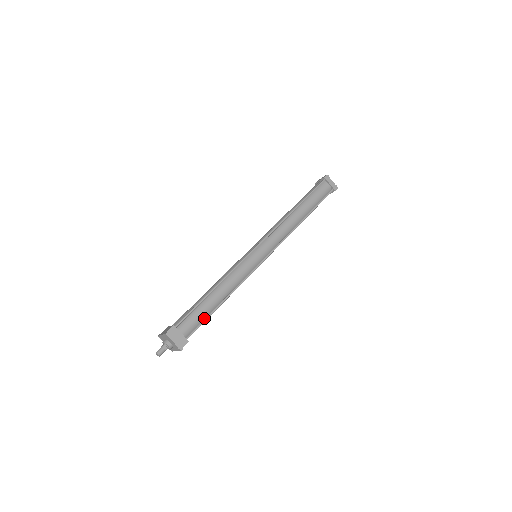
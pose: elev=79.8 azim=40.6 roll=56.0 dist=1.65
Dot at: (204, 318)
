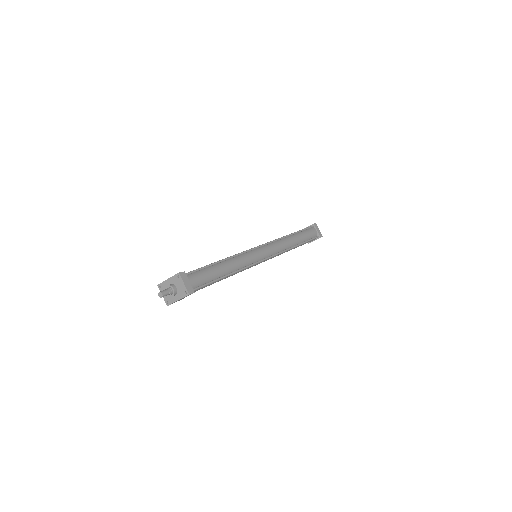
Dot at: (209, 281)
